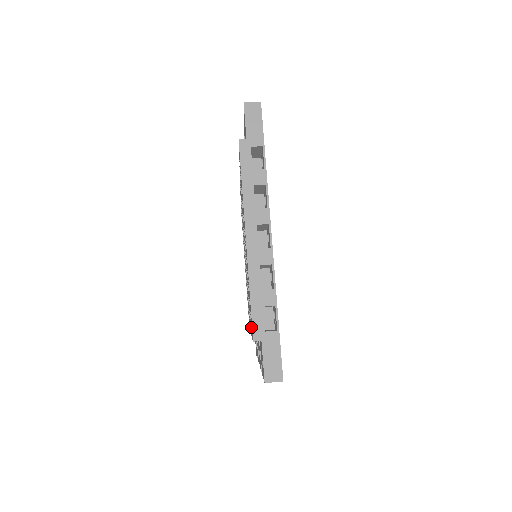
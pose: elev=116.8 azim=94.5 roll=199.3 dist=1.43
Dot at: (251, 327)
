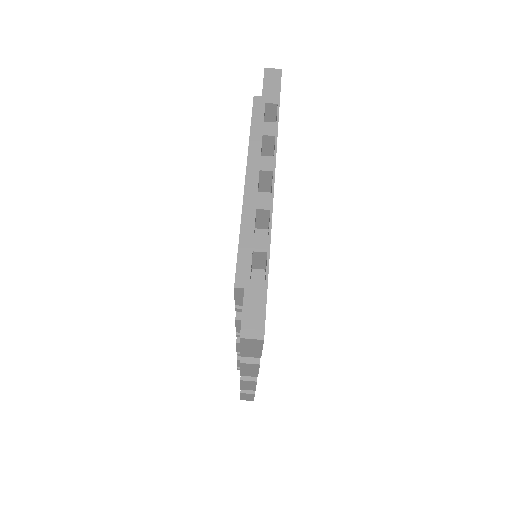
Dot at: occluded
